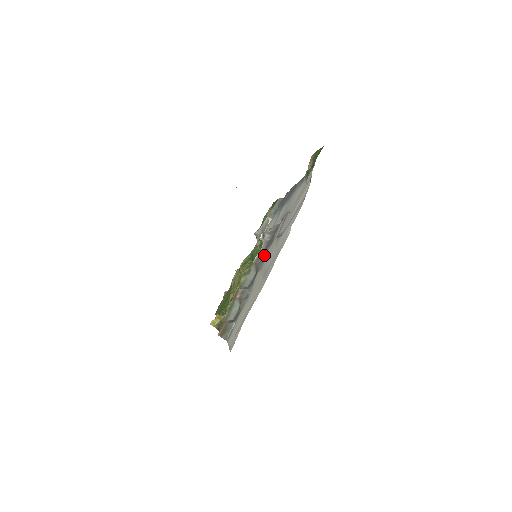
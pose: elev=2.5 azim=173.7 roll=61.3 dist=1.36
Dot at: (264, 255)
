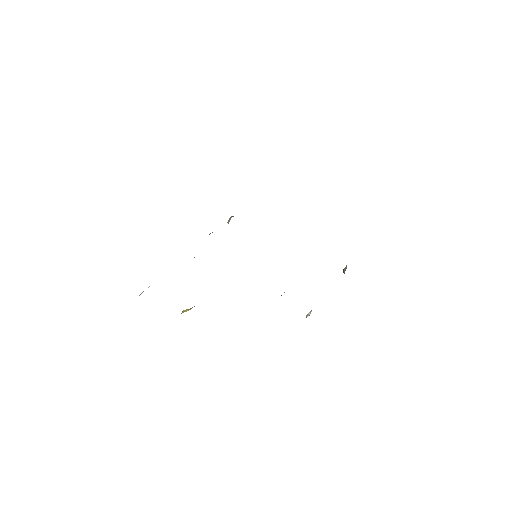
Dot at: occluded
